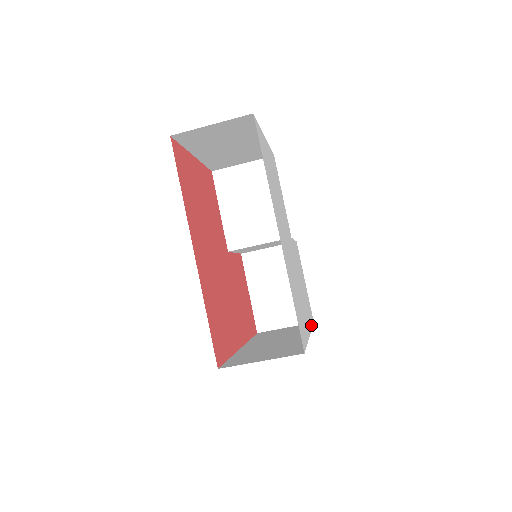
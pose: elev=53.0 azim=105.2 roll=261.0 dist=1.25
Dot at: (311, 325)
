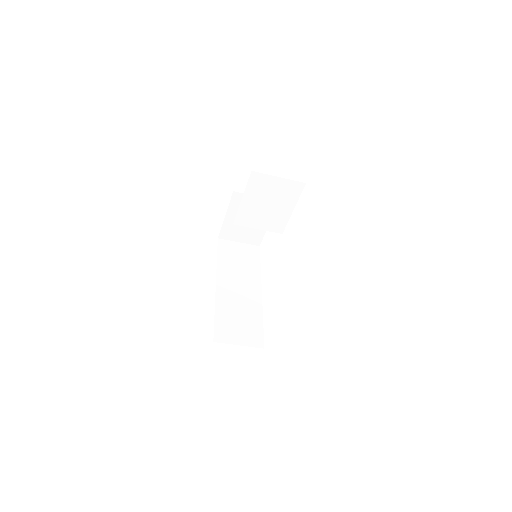
Dot at: occluded
